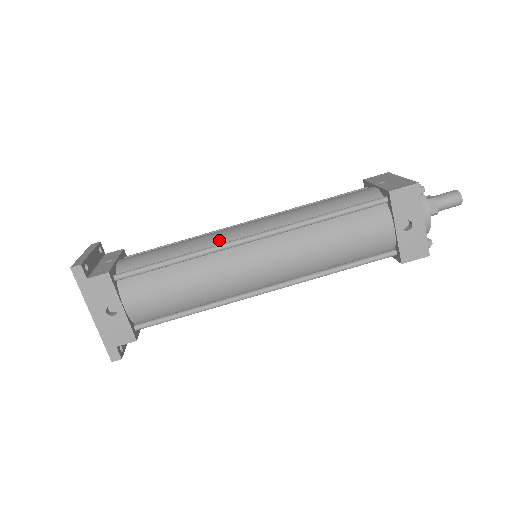
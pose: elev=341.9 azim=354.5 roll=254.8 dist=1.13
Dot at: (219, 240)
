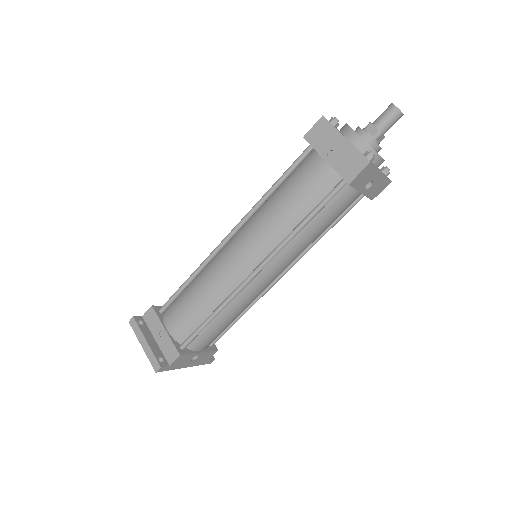
Dot at: (231, 282)
